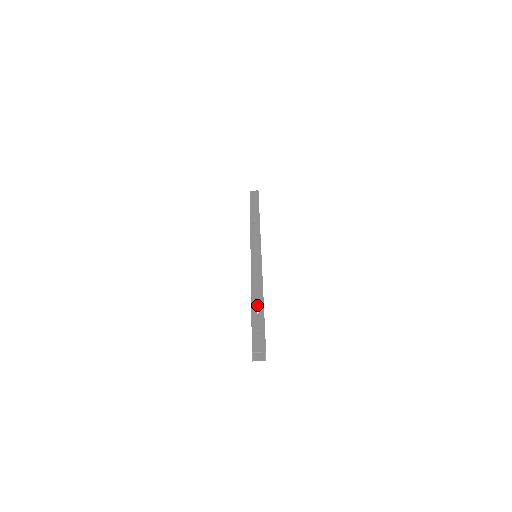
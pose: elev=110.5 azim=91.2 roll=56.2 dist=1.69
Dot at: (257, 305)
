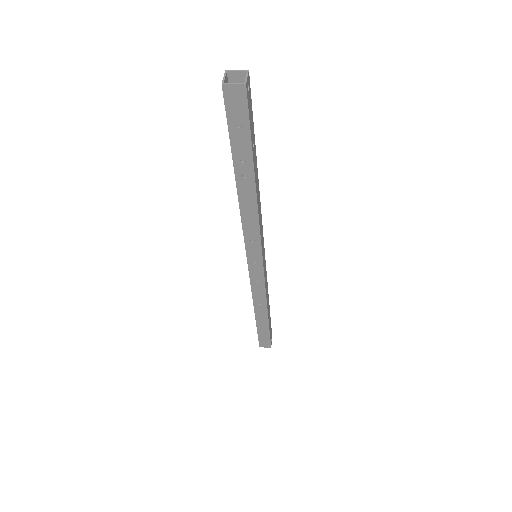
Dot at: occluded
